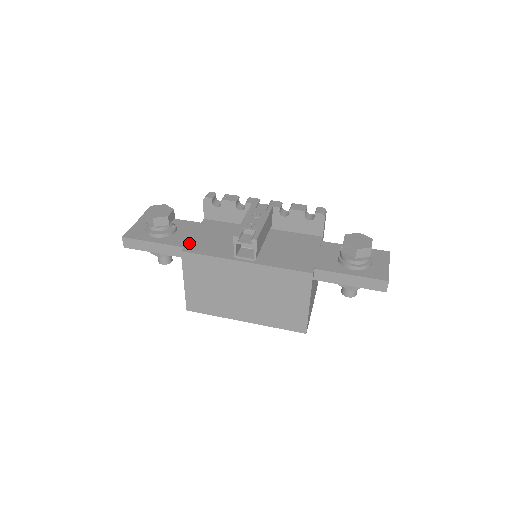
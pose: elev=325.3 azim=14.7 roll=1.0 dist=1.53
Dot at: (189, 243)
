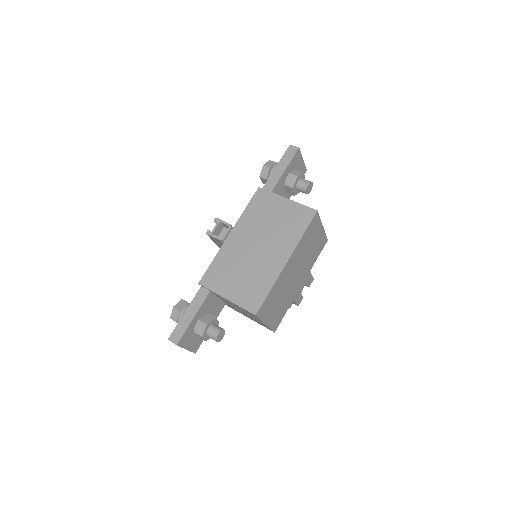
Dot at: occluded
